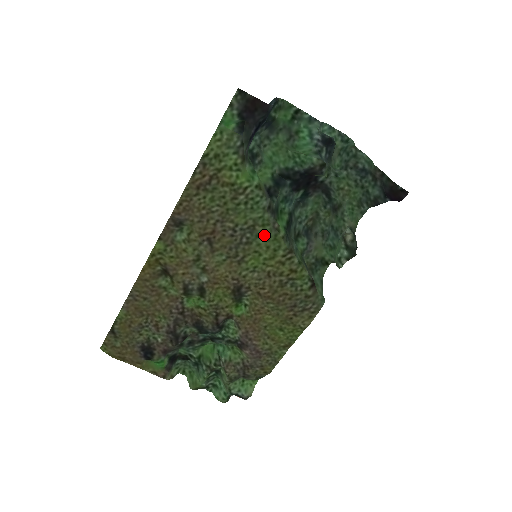
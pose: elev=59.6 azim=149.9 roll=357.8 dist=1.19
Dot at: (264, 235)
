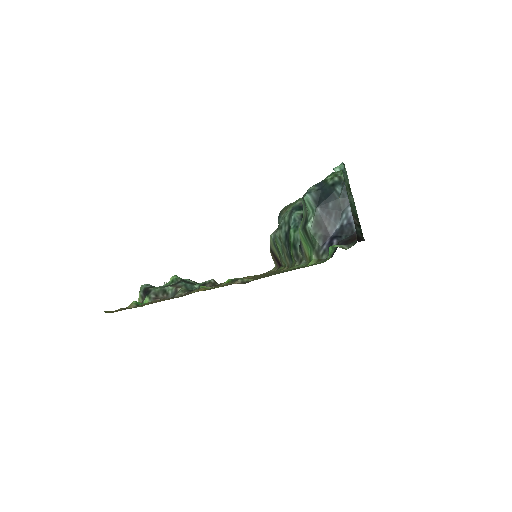
Dot at: occluded
